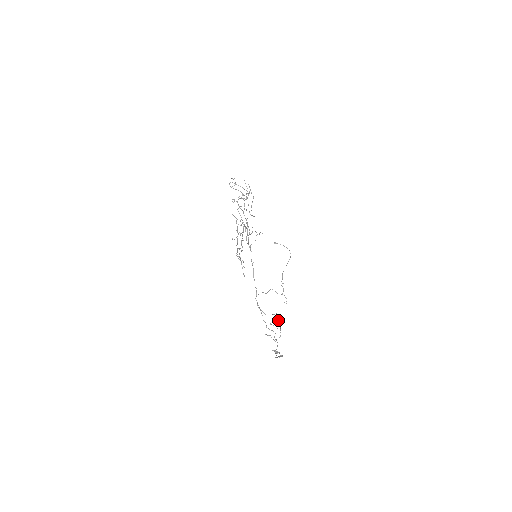
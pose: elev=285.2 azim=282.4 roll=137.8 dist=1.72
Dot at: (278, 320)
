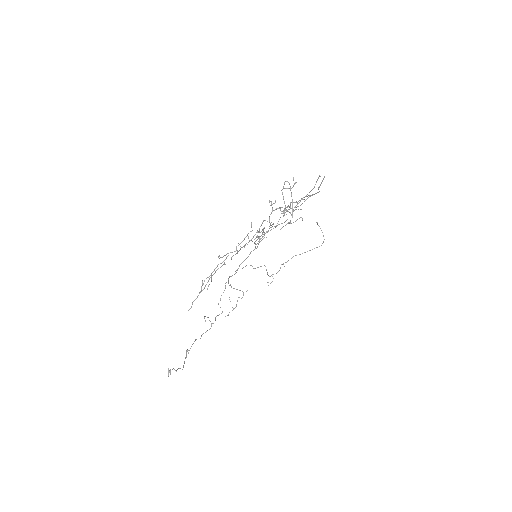
Dot at: (241, 298)
